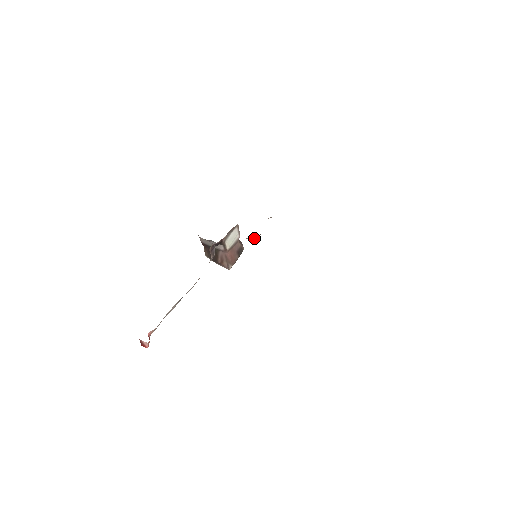
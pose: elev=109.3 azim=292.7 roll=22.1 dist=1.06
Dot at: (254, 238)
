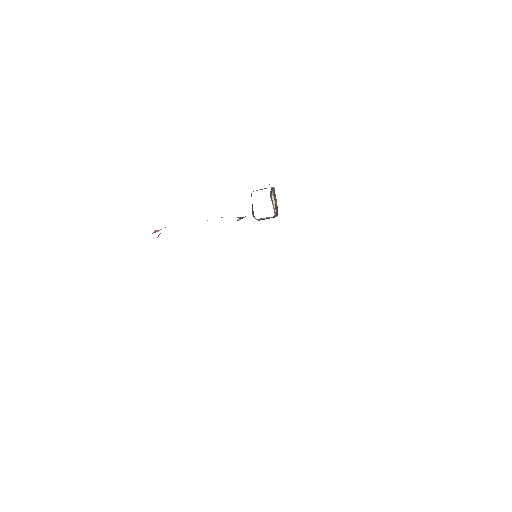
Dot at: occluded
